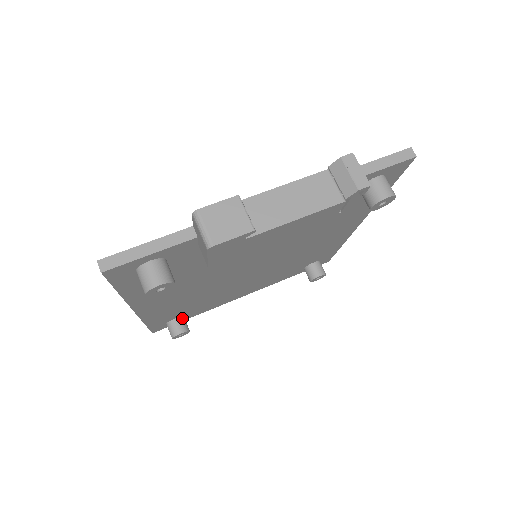
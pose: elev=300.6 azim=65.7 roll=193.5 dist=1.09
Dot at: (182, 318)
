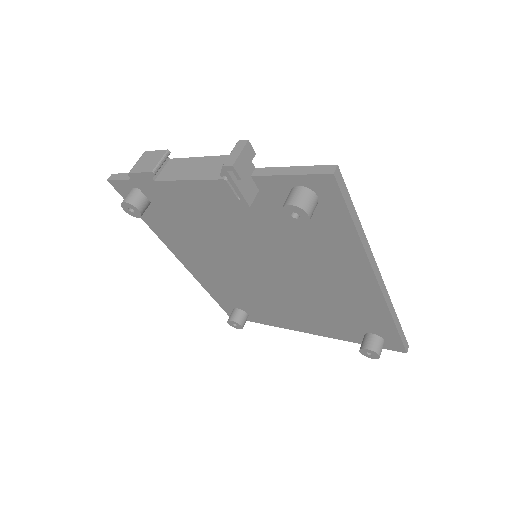
Dot at: (243, 312)
